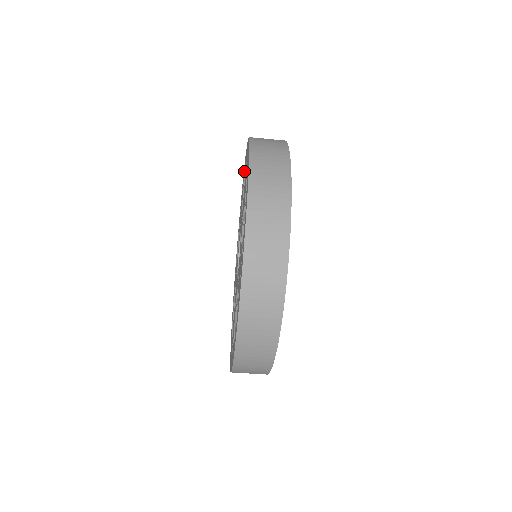
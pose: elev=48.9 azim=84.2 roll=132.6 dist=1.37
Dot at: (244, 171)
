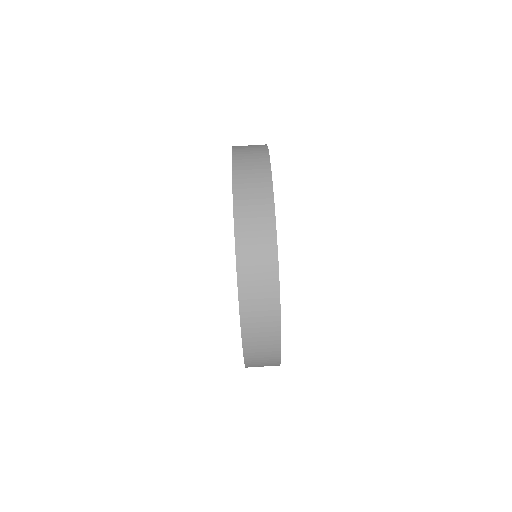
Dot at: occluded
